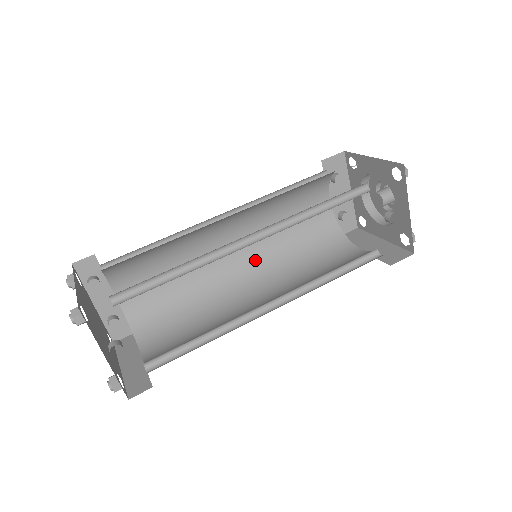
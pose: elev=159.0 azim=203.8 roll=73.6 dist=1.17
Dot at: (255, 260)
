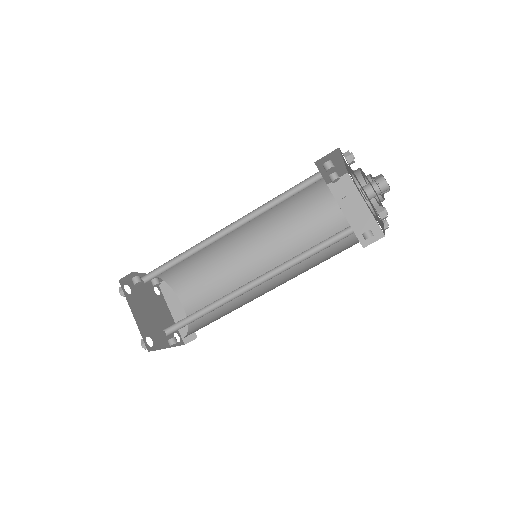
Dot at: (255, 229)
